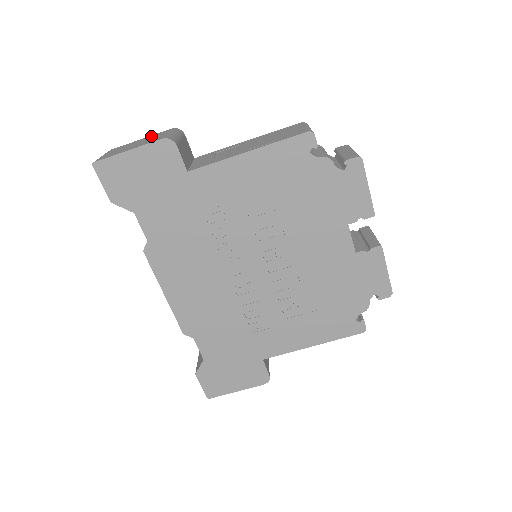
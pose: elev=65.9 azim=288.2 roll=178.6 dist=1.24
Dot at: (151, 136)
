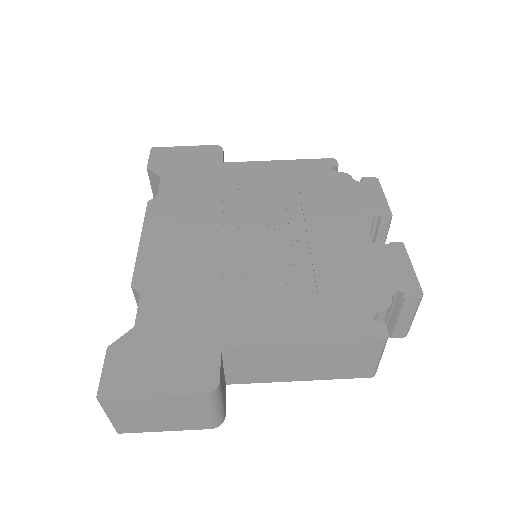
Dot at: occluded
